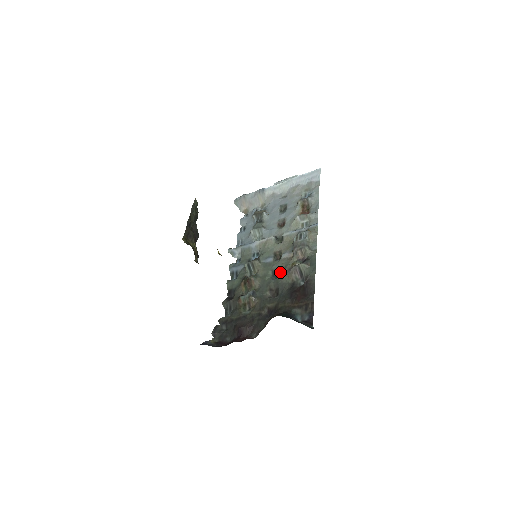
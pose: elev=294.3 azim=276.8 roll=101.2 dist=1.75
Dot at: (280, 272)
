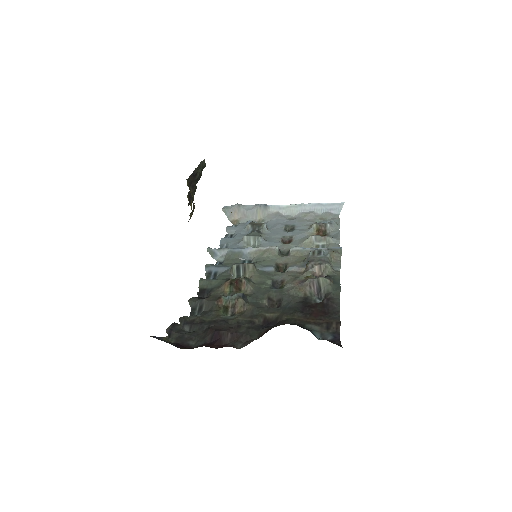
Dot at: (286, 283)
